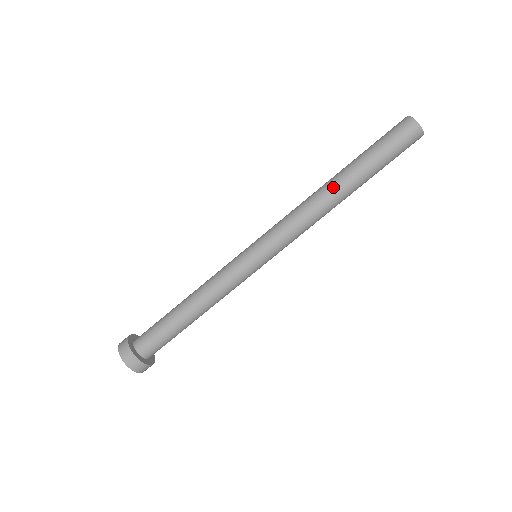
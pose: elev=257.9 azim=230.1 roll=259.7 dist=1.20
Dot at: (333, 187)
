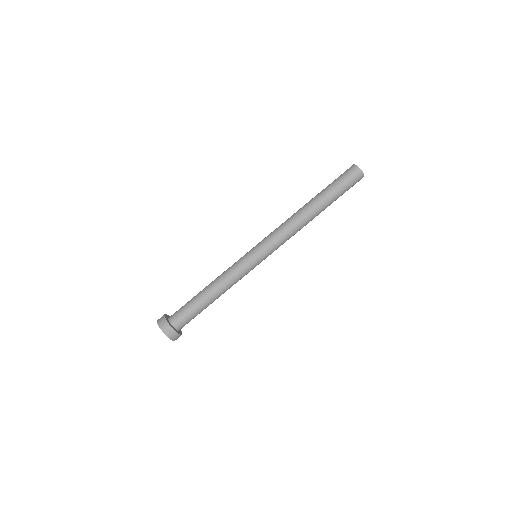
Dot at: (308, 210)
